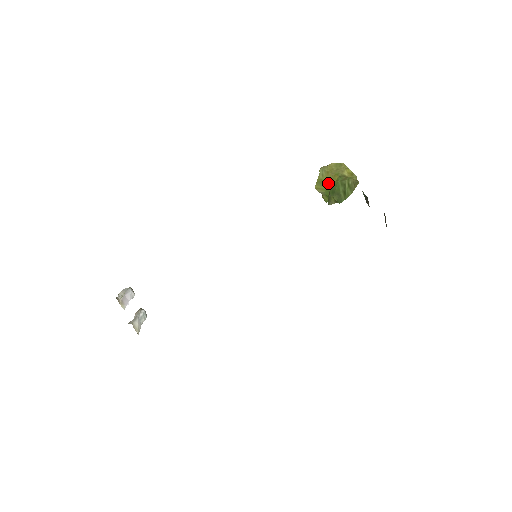
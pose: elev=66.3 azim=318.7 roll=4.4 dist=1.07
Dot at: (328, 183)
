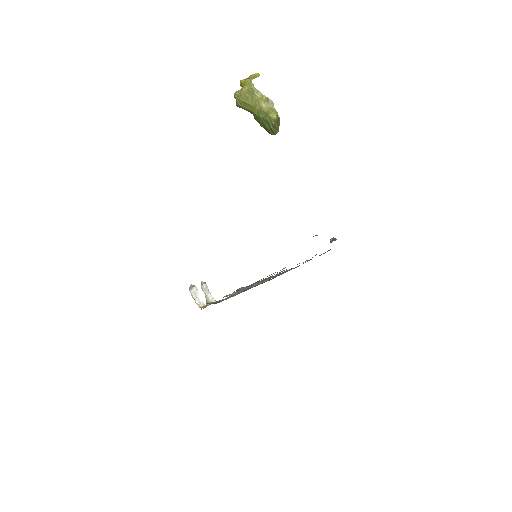
Dot at: (249, 111)
